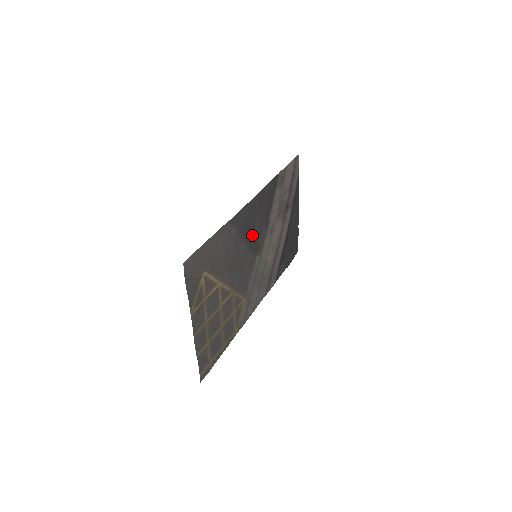
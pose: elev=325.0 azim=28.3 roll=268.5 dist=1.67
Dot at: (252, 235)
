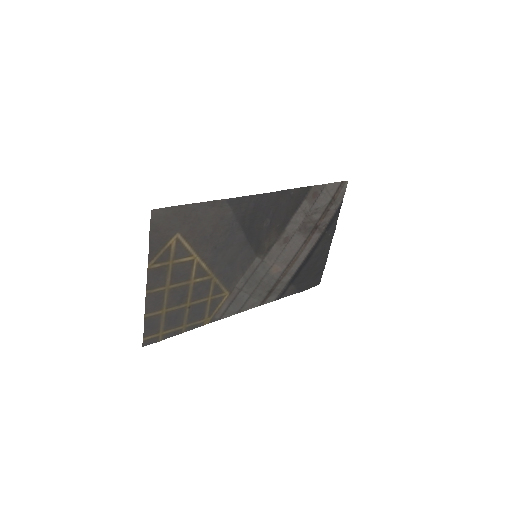
Dot at: (256, 231)
